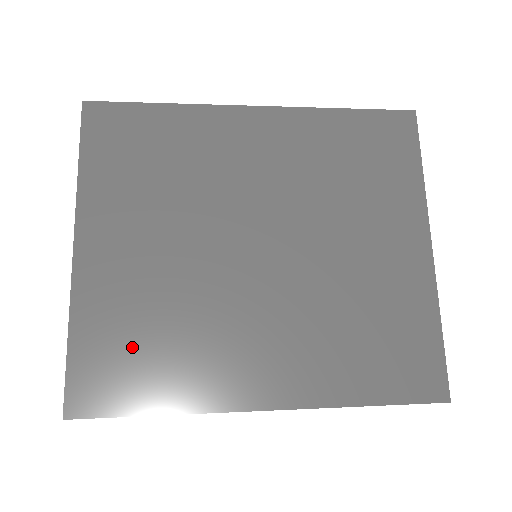
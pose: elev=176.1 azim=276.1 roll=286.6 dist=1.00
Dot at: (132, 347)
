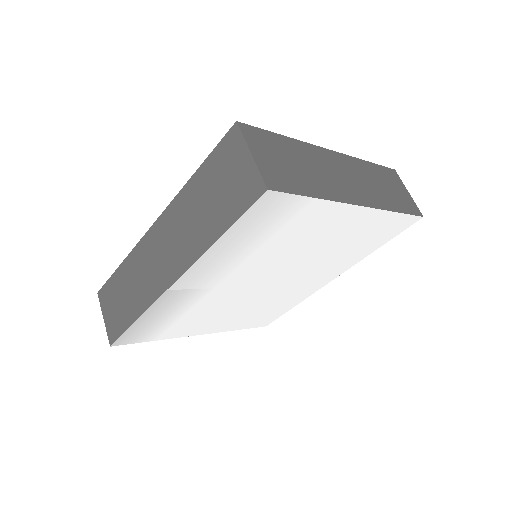
Dot at: occluded
